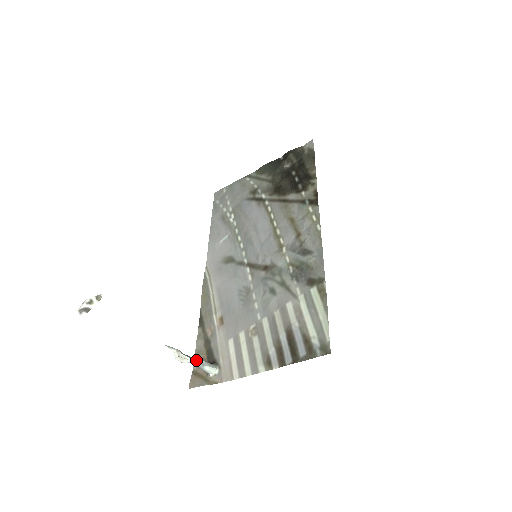
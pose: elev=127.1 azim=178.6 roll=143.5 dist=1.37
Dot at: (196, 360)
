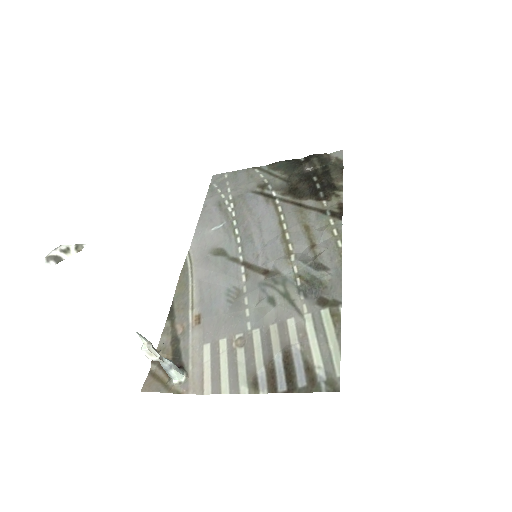
Dot at: (164, 359)
